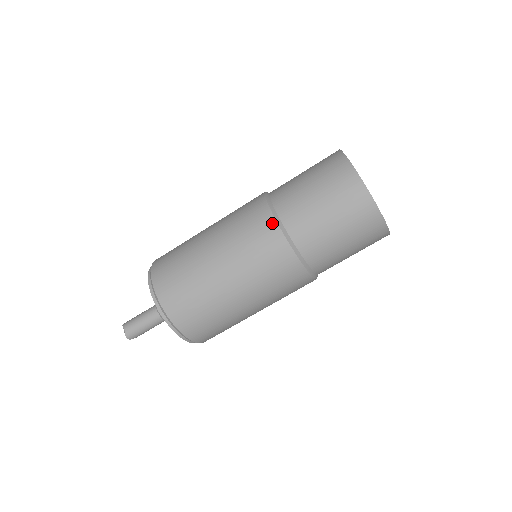
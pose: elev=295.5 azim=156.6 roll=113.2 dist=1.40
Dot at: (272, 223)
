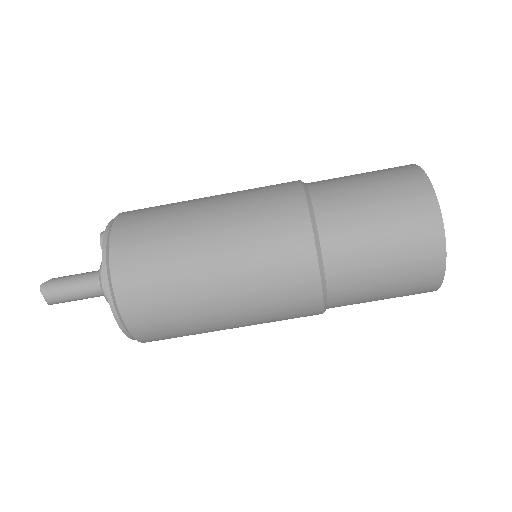
Dot at: (316, 292)
